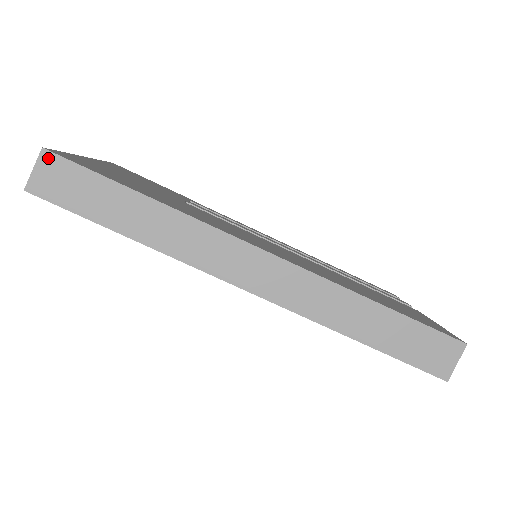
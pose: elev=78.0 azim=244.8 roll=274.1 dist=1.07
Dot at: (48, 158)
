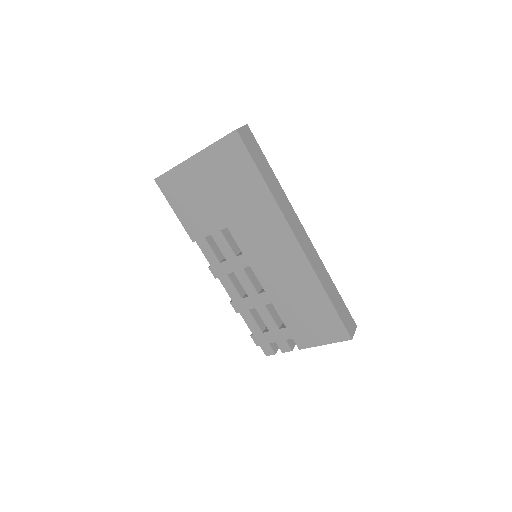
Dot at: (248, 129)
